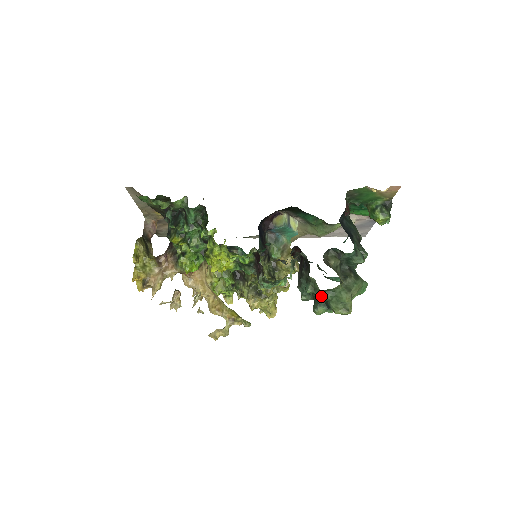
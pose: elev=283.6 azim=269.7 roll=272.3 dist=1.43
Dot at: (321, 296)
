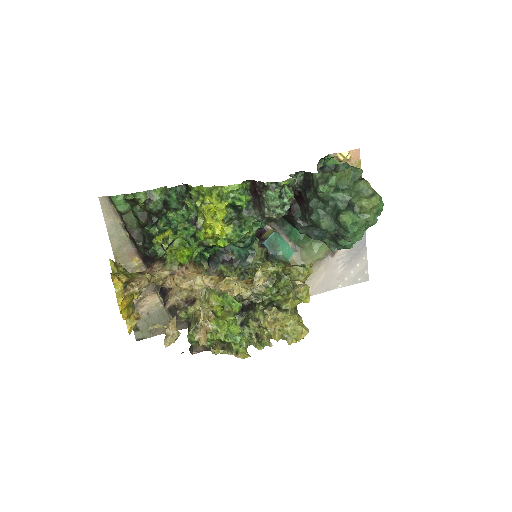
Dot at: (337, 195)
